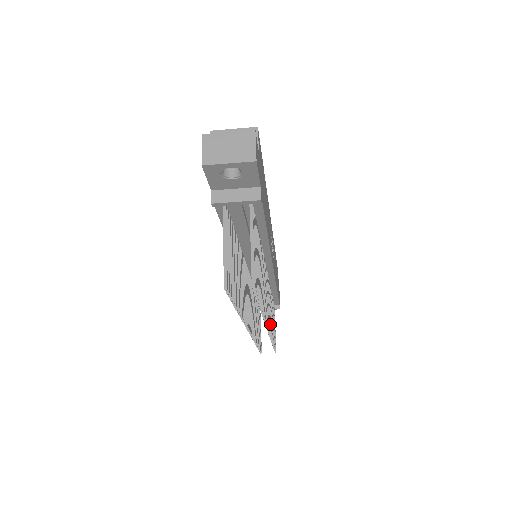
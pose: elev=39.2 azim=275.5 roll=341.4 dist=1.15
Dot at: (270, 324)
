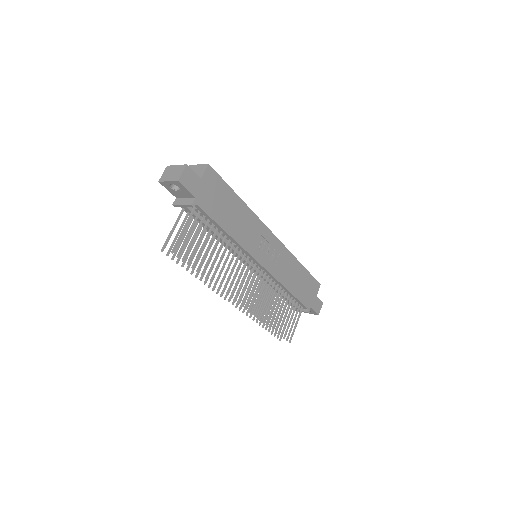
Dot at: (256, 306)
